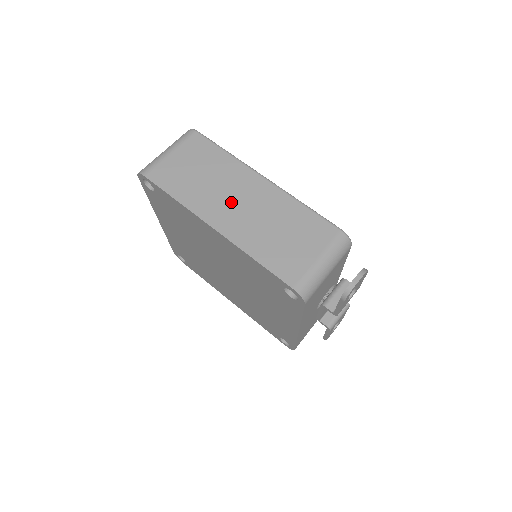
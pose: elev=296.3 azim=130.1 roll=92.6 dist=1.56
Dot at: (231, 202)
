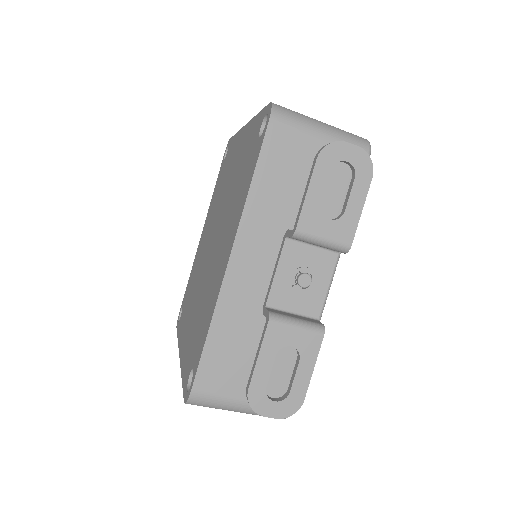
Dot at: occluded
